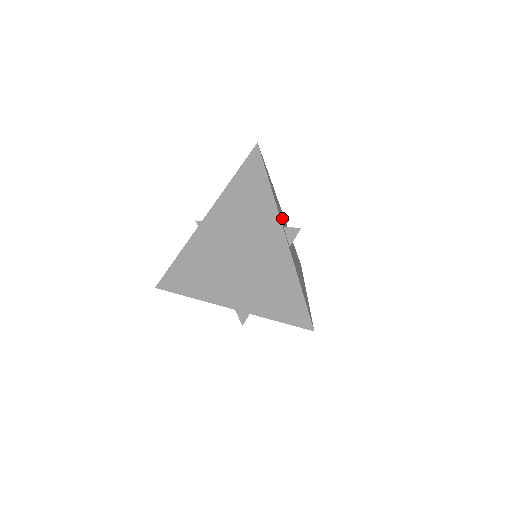
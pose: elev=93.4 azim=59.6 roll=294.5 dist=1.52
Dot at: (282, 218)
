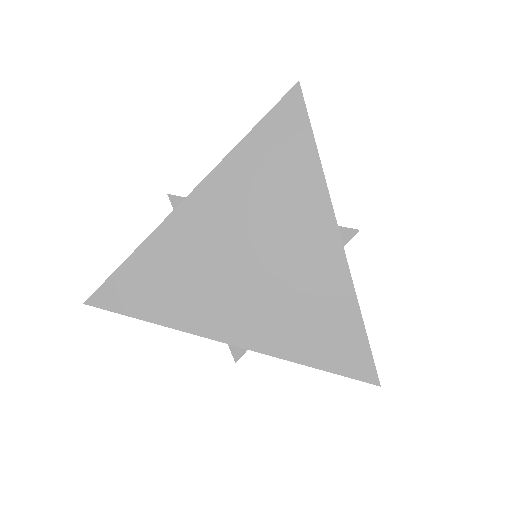
Dot at: occluded
